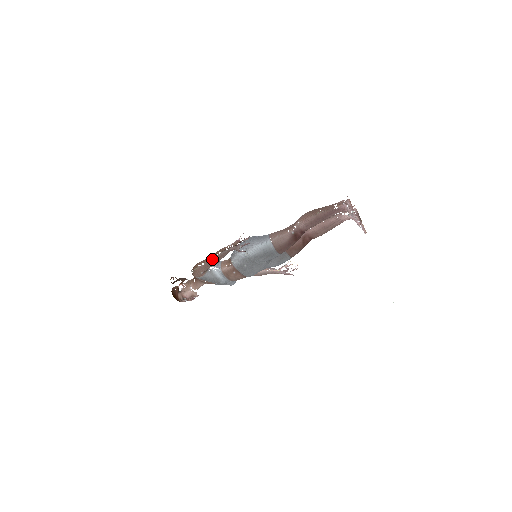
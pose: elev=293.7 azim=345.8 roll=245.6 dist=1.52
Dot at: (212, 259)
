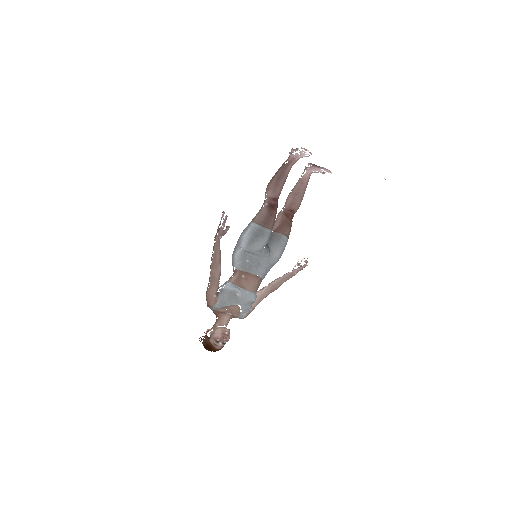
Dot at: (212, 268)
